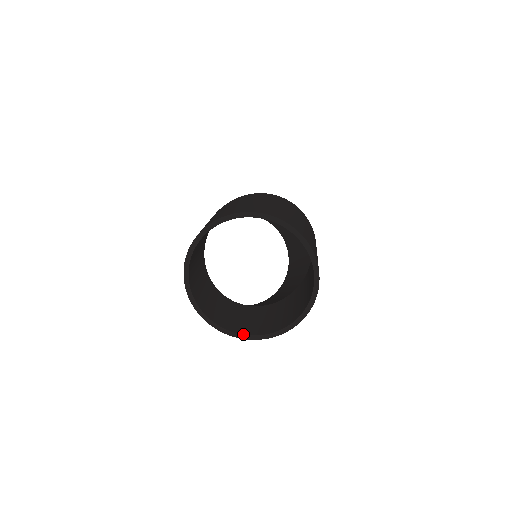
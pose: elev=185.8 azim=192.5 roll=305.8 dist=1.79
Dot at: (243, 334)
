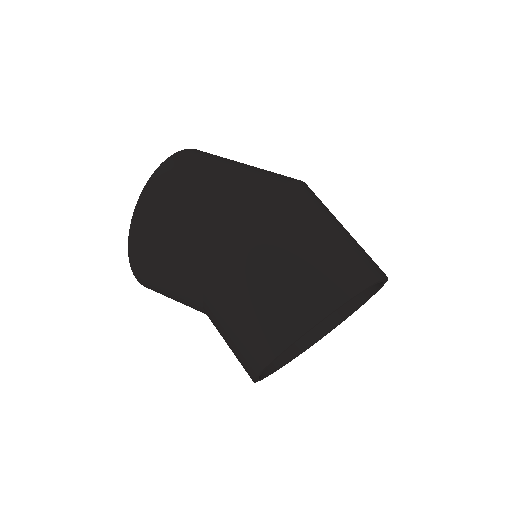
Dot at: (282, 366)
